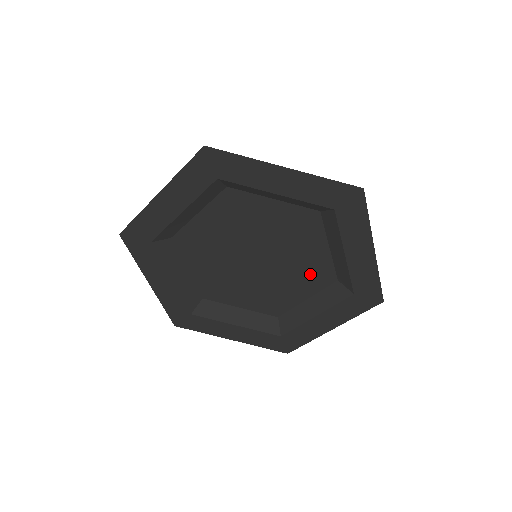
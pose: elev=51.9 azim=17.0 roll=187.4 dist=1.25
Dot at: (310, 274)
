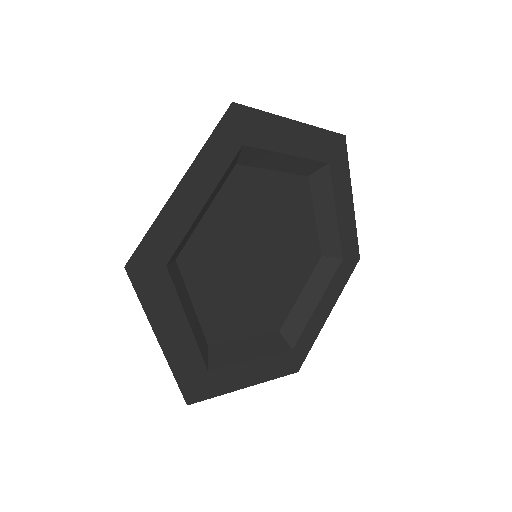
Dot at: (272, 309)
